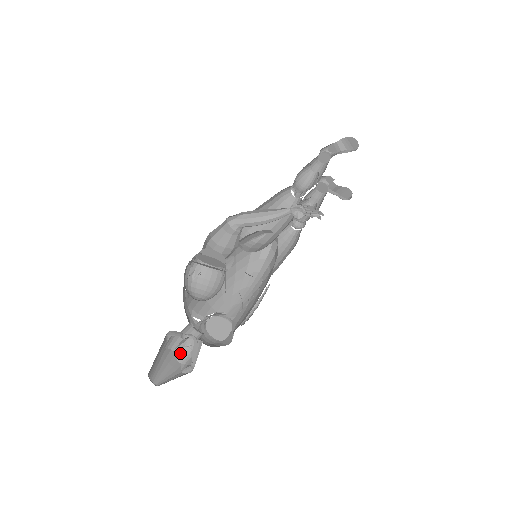
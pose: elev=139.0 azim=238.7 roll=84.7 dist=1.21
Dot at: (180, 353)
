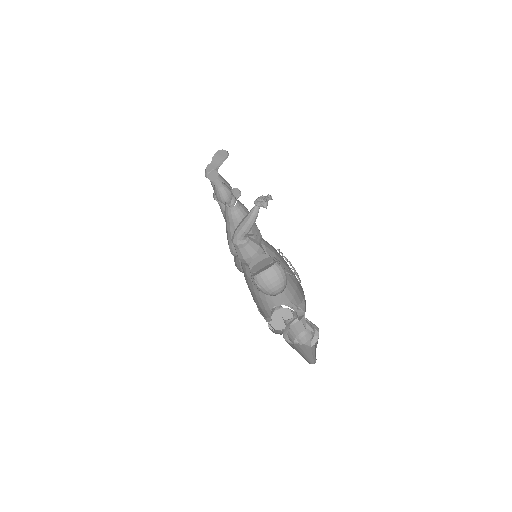
Dot at: (297, 339)
